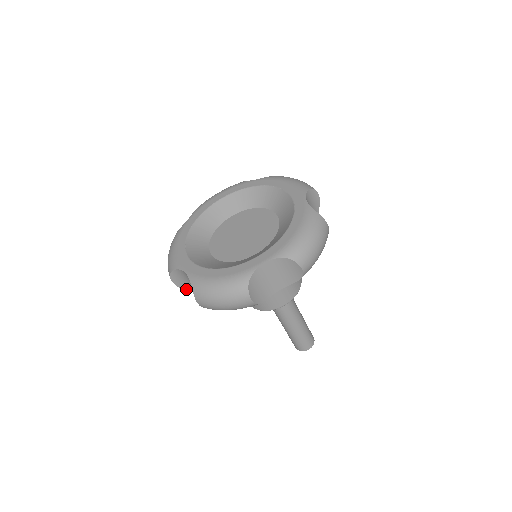
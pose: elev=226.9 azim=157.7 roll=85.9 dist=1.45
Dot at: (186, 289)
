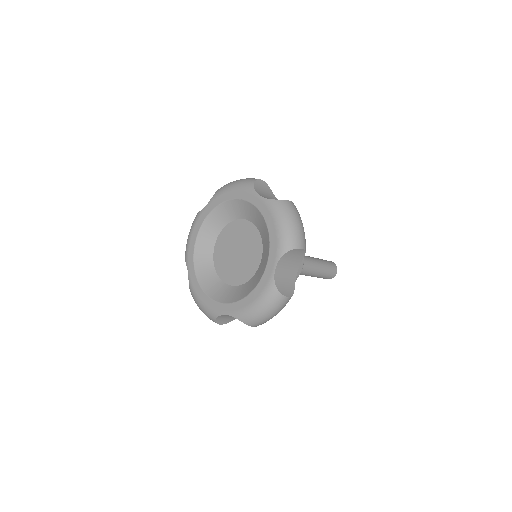
Dot at: occluded
